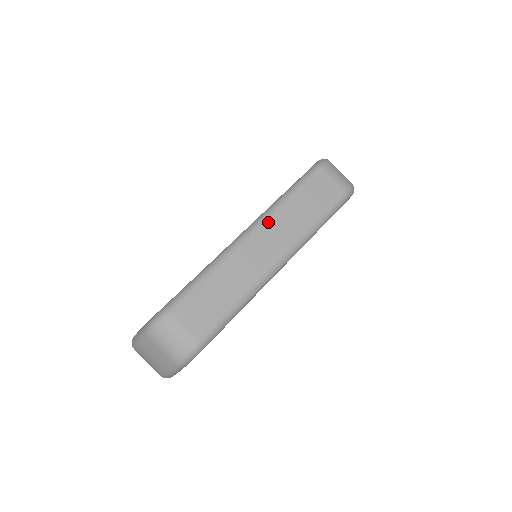
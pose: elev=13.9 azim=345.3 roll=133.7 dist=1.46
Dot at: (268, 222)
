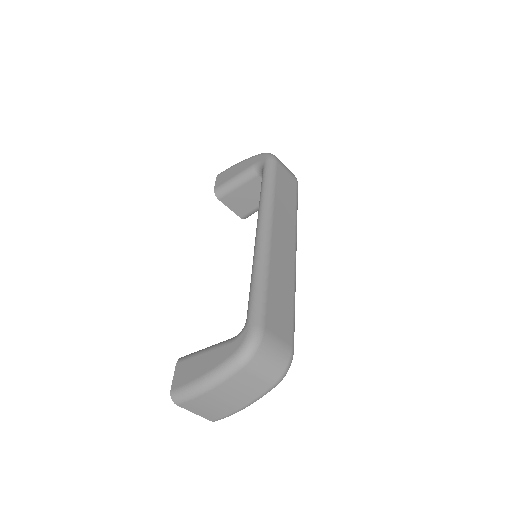
Dot at: (274, 217)
